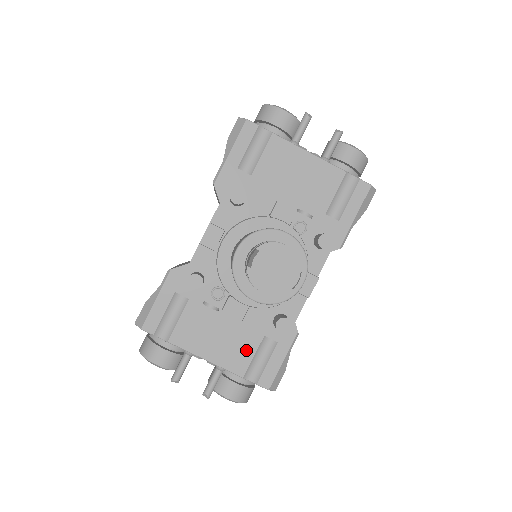
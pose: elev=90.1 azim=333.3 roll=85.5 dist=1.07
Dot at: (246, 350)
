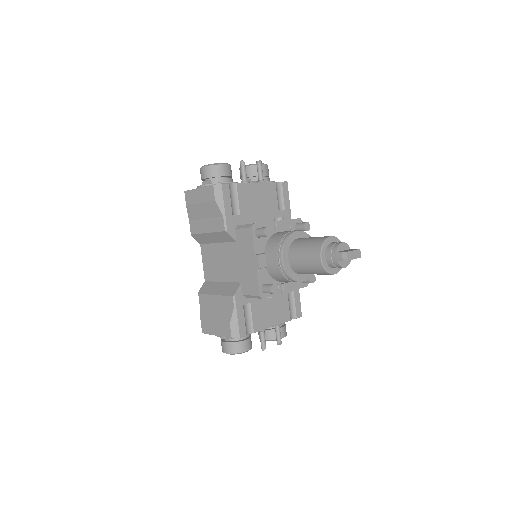
Dot at: (285, 306)
